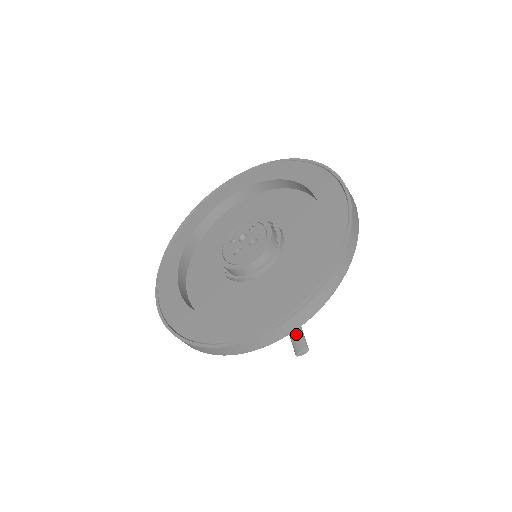
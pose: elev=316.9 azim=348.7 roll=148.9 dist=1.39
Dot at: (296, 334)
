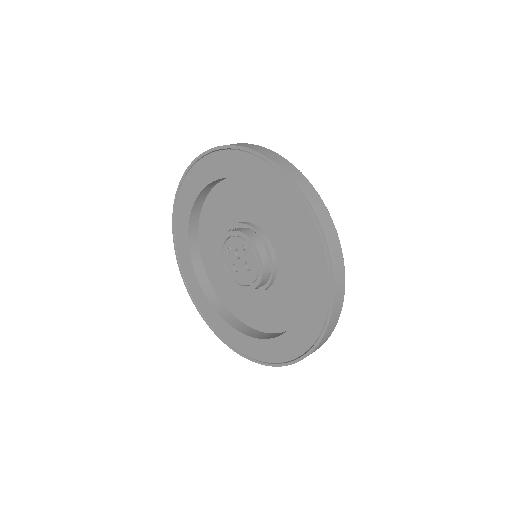
Dot at: occluded
